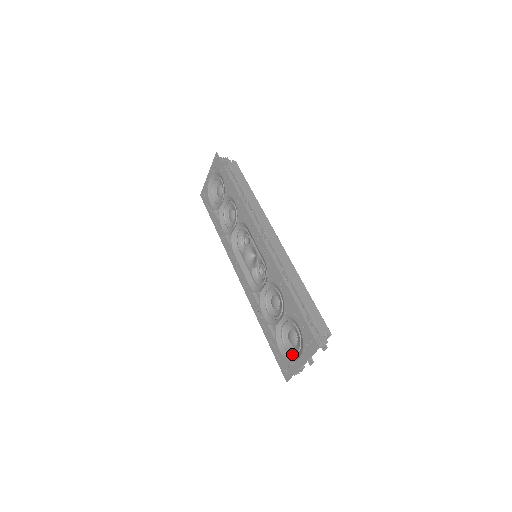
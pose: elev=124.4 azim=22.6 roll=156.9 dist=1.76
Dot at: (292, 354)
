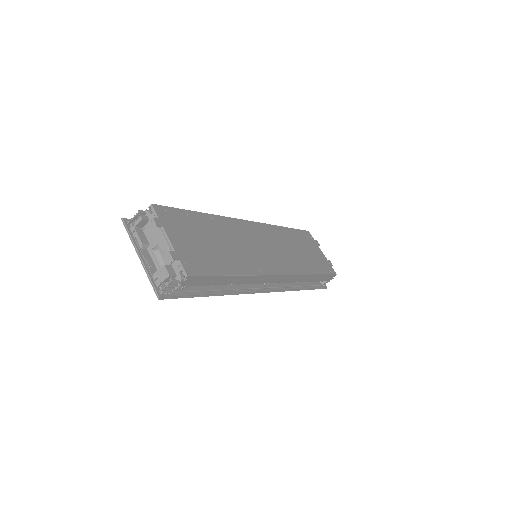
Dot at: occluded
